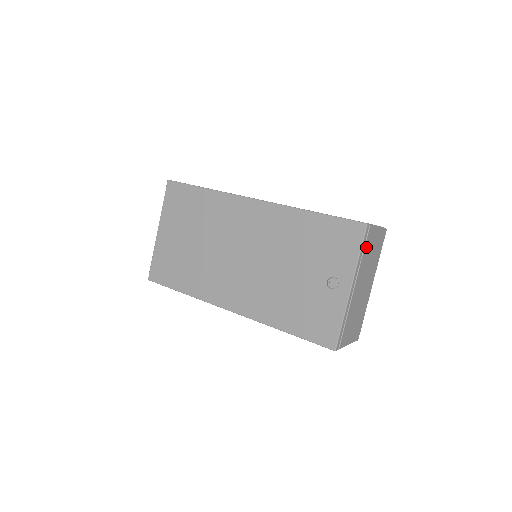
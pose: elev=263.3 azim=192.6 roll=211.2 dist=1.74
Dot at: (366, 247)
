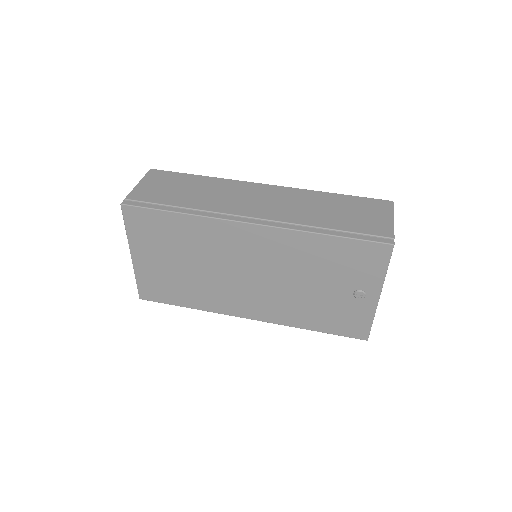
Dot at: occluded
